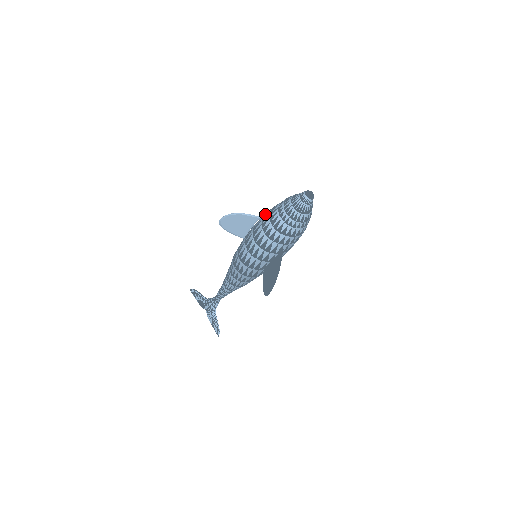
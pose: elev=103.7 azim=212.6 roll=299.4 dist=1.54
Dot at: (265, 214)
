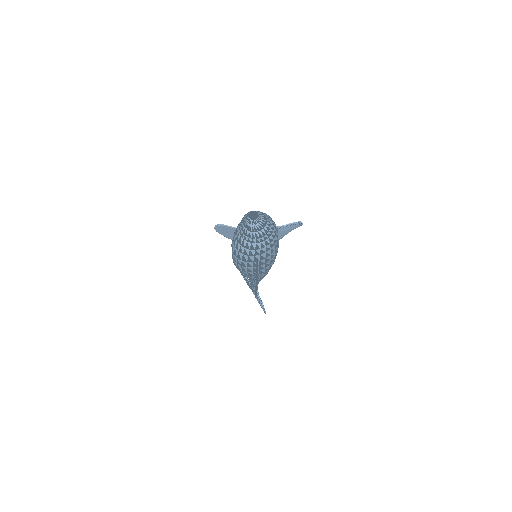
Dot at: occluded
